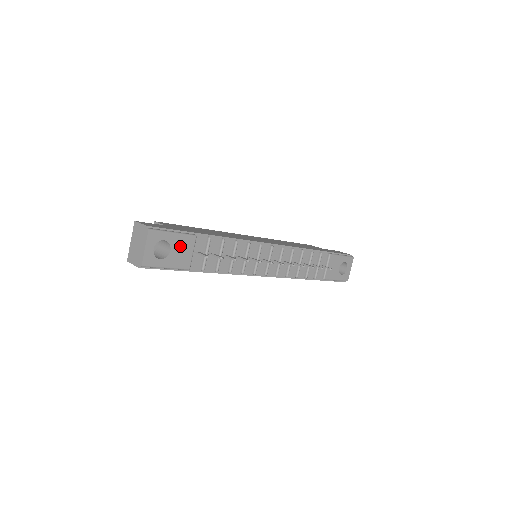
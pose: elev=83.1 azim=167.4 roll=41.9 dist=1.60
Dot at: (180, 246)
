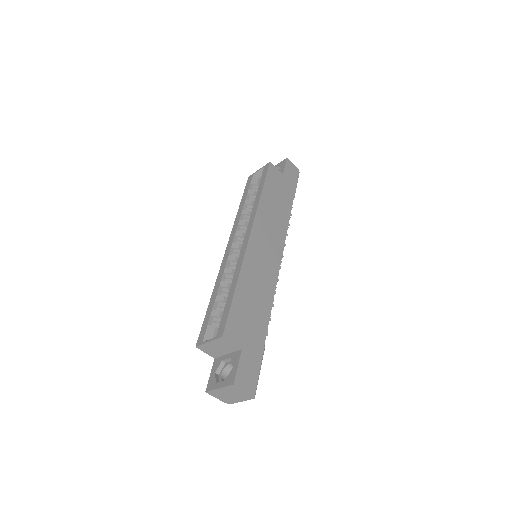
Dot at: occluded
